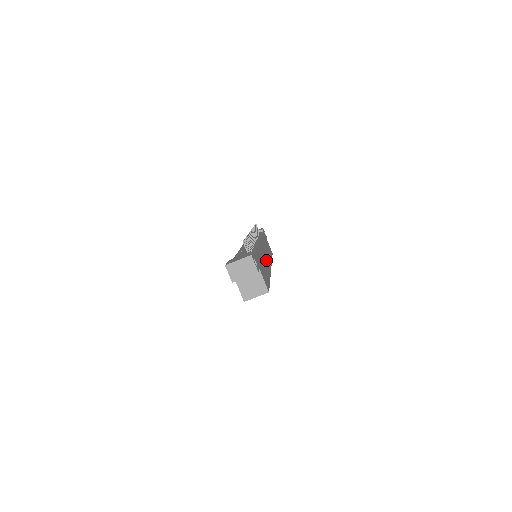
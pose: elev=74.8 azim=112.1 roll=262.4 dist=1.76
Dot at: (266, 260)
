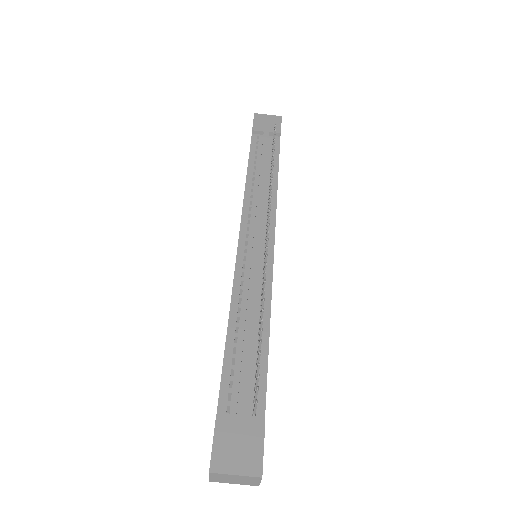
Dot at: occluded
